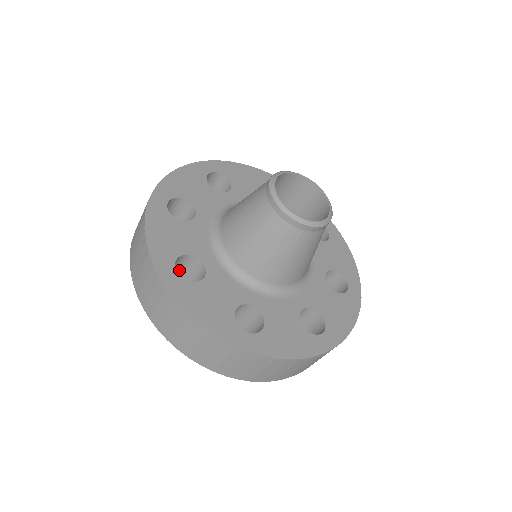
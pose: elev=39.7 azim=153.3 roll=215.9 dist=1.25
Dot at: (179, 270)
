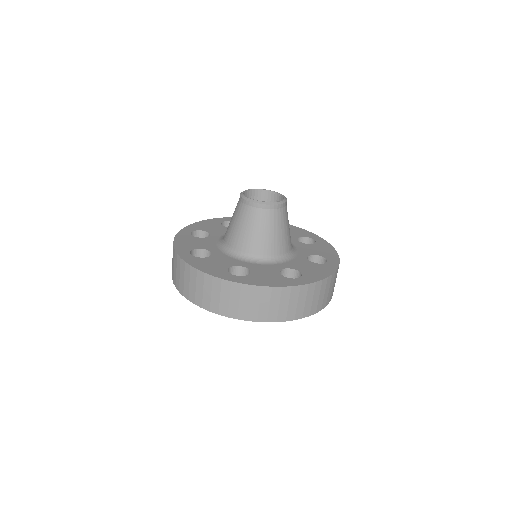
Dot at: occluded
